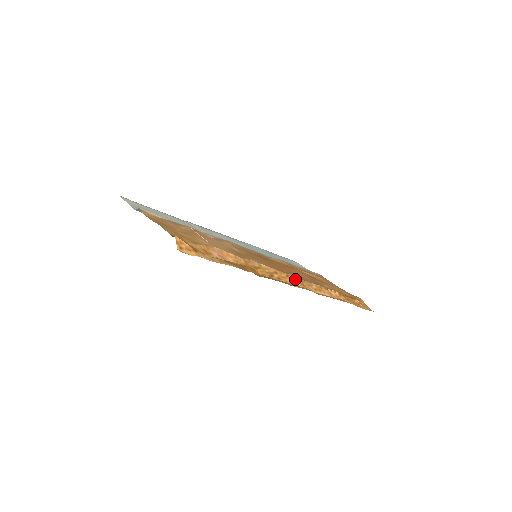
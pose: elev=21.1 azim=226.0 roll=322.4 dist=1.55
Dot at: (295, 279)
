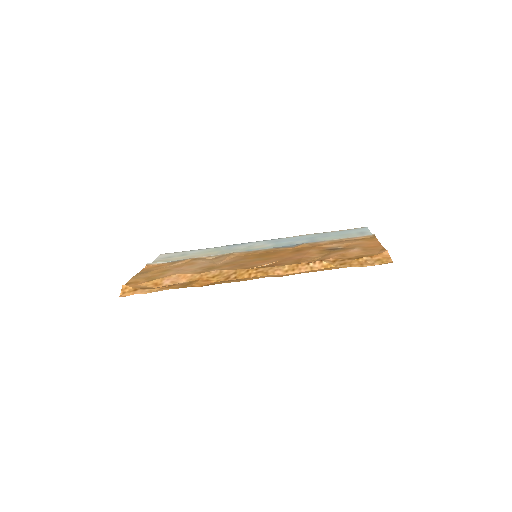
Dot at: (257, 271)
